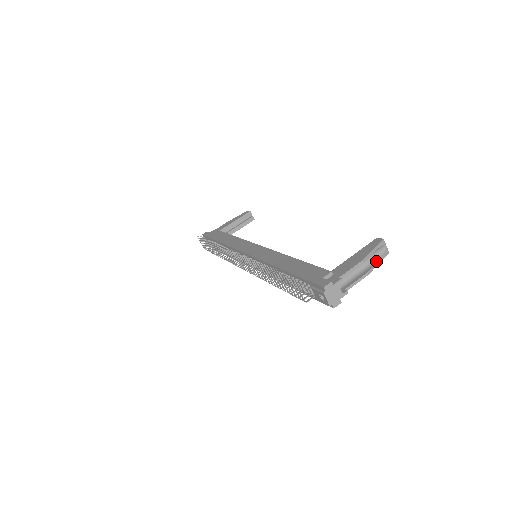
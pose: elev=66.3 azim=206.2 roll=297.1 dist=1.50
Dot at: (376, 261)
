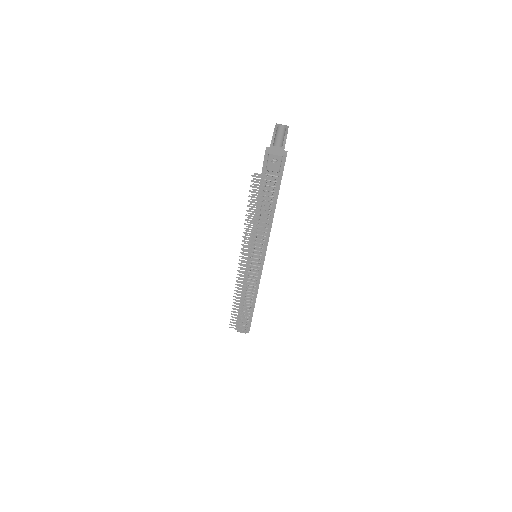
Dot at: (285, 131)
